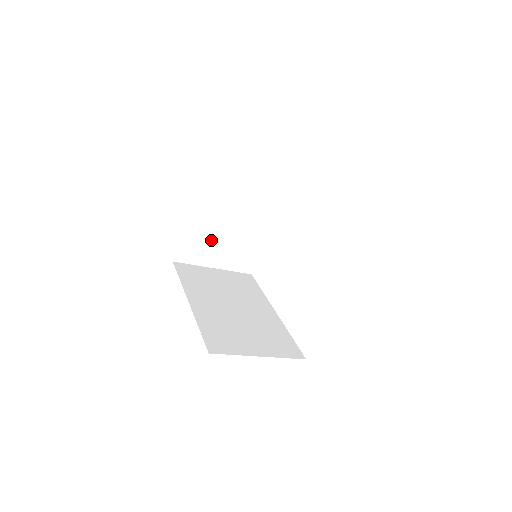
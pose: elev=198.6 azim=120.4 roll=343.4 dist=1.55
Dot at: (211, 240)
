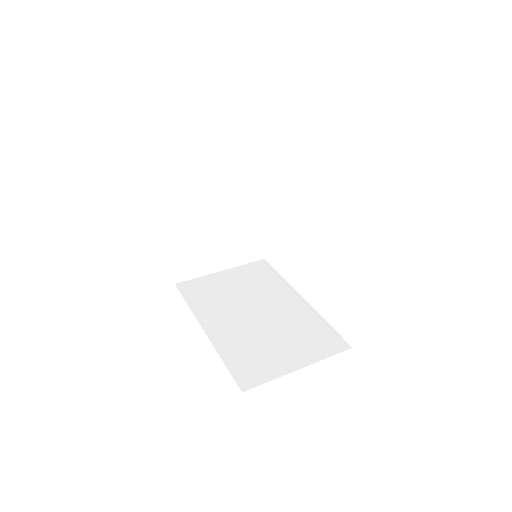
Dot at: (205, 246)
